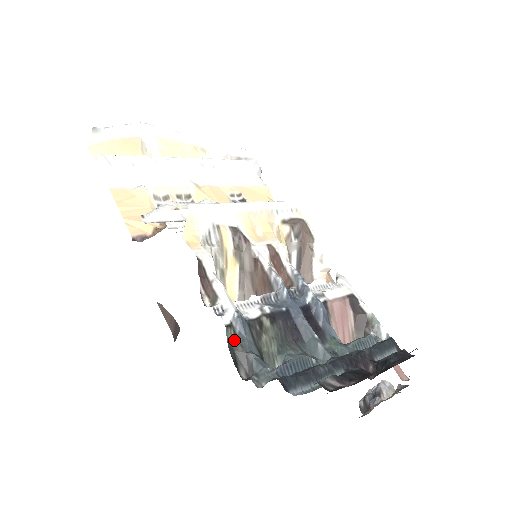
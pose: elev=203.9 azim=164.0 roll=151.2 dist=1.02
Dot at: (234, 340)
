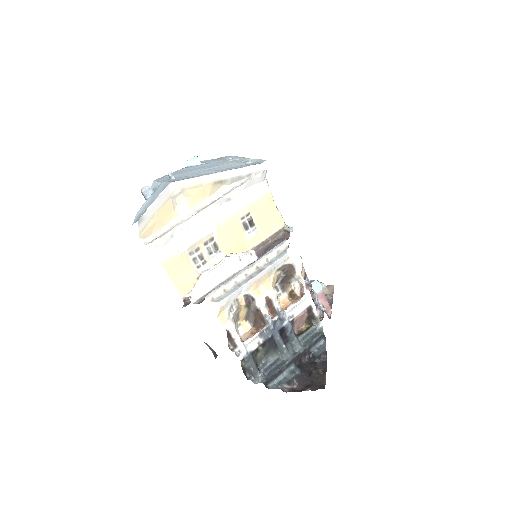
Dot at: (244, 364)
